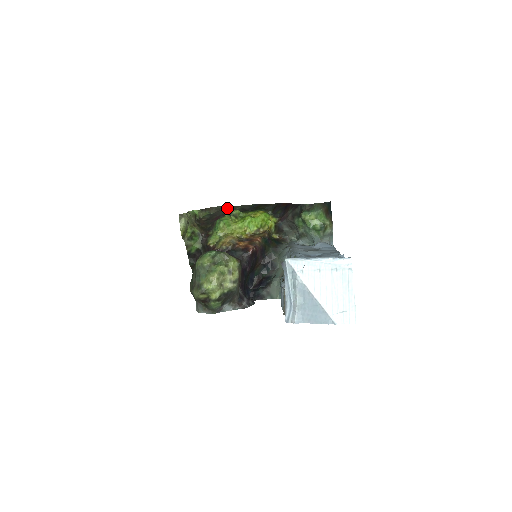
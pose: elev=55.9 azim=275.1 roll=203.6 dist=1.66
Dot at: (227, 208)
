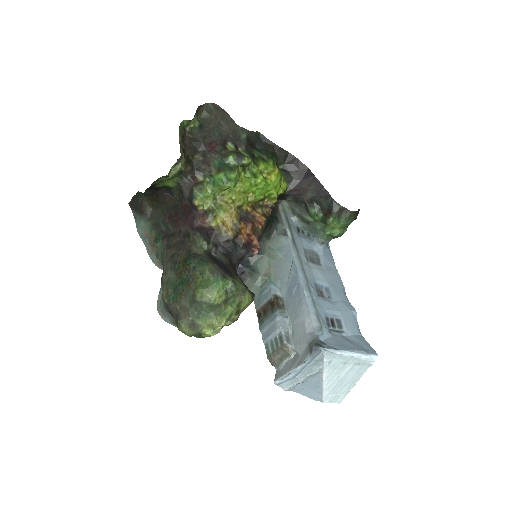
Dot at: (225, 122)
